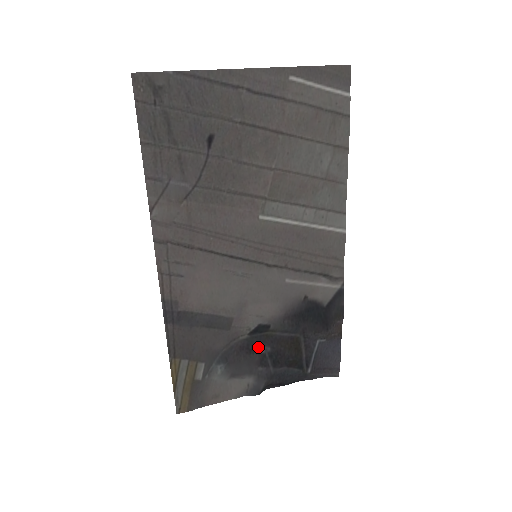
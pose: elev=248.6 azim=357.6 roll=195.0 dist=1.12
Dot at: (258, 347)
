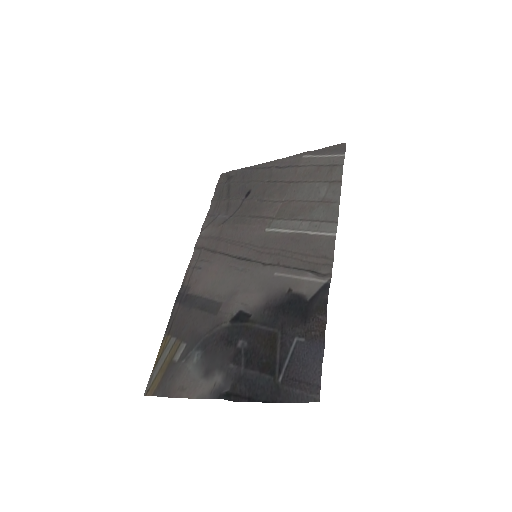
Dot at: (237, 340)
